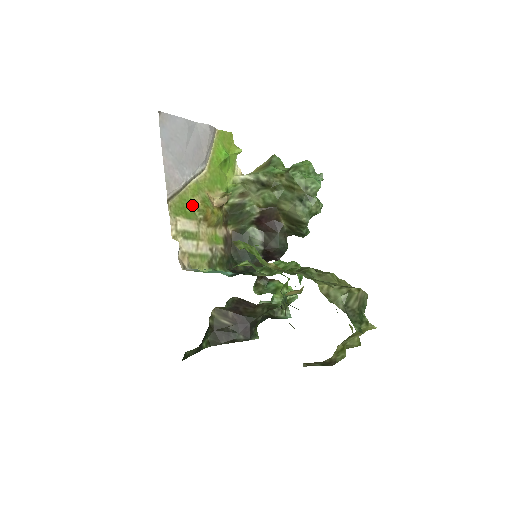
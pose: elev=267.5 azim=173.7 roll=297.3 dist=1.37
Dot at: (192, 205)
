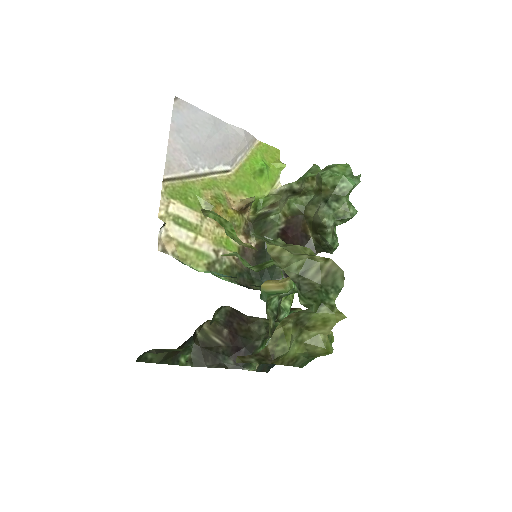
Dot at: (198, 196)
